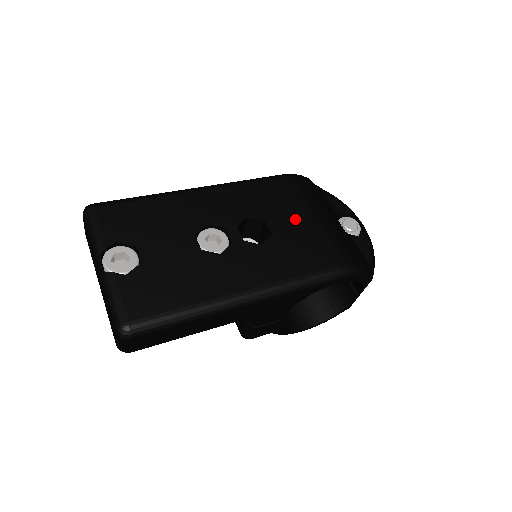
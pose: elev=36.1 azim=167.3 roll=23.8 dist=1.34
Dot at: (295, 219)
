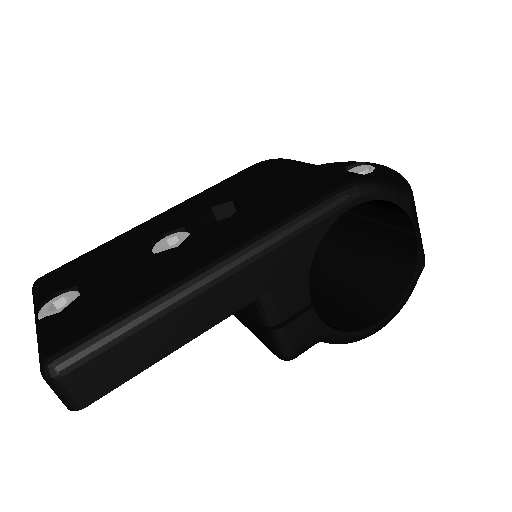
Dot at: (269, 183)
